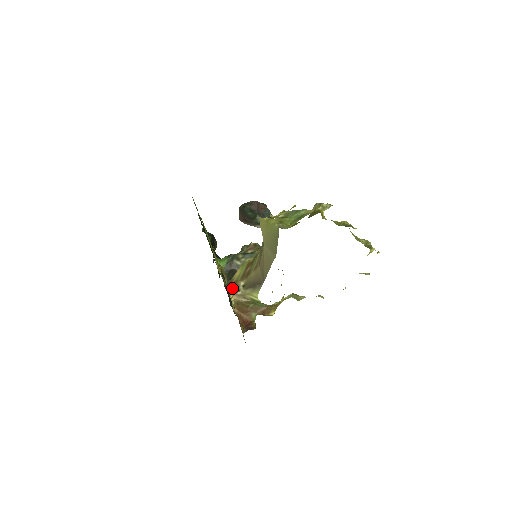
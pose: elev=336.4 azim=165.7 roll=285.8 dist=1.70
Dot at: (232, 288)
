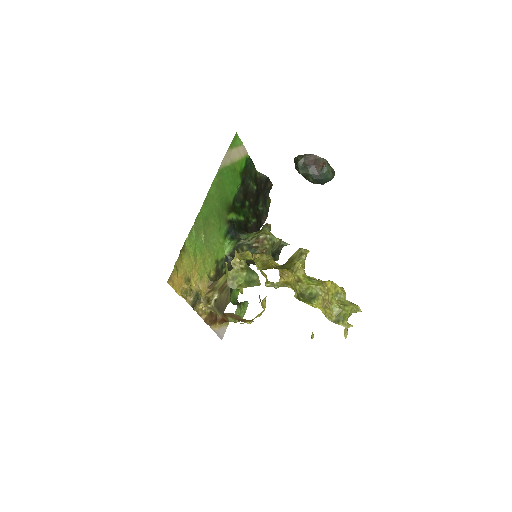
Dot at: (204, 300)
